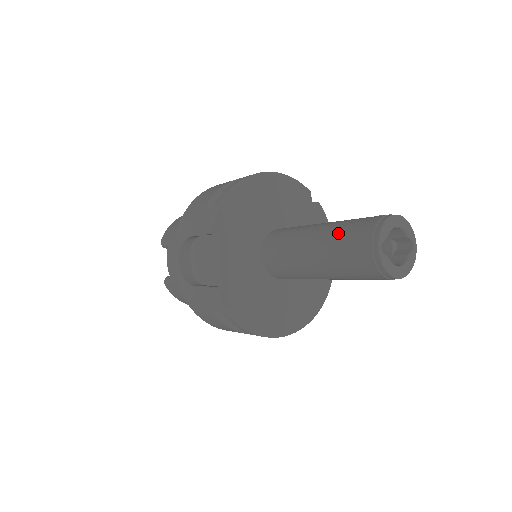
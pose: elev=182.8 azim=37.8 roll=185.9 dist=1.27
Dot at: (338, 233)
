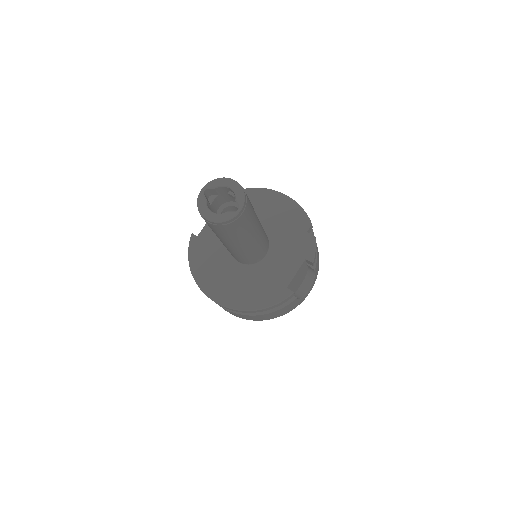
Dot at: occluded
